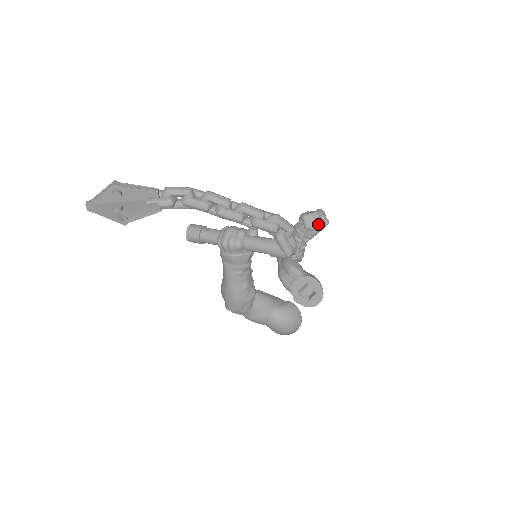
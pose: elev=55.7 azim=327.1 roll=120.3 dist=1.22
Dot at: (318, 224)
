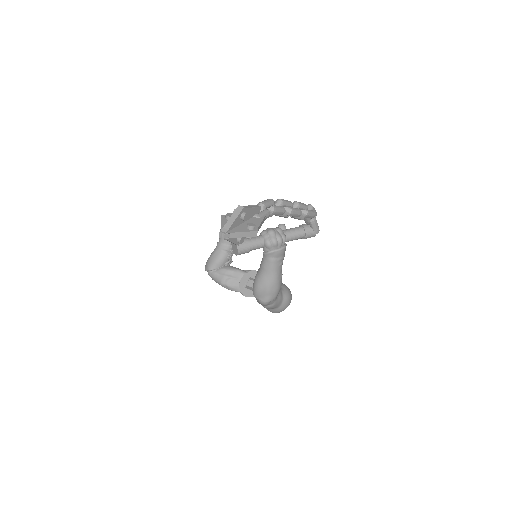
Dot at: occluded
